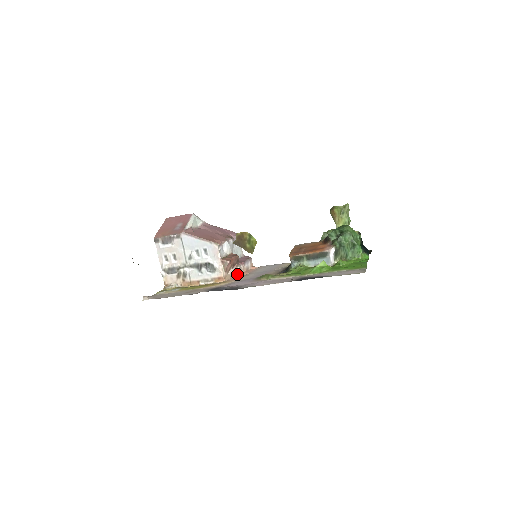
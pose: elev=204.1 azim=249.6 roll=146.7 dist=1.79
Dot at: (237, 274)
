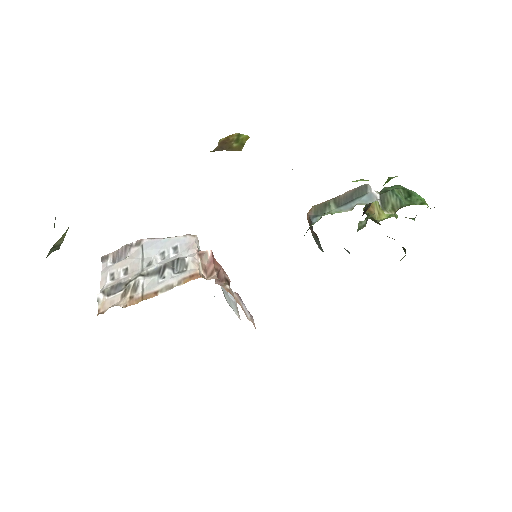
Dot at: (224, 288)
